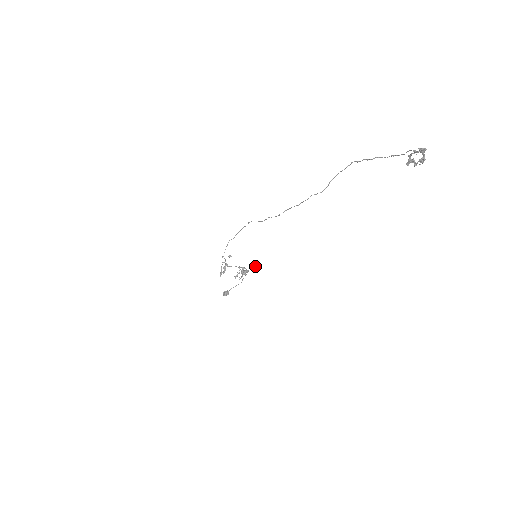
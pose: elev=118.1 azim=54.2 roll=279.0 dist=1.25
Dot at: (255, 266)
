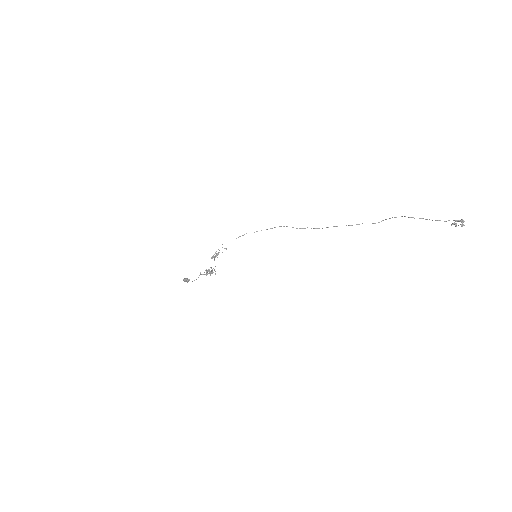
Dot at: occluded
